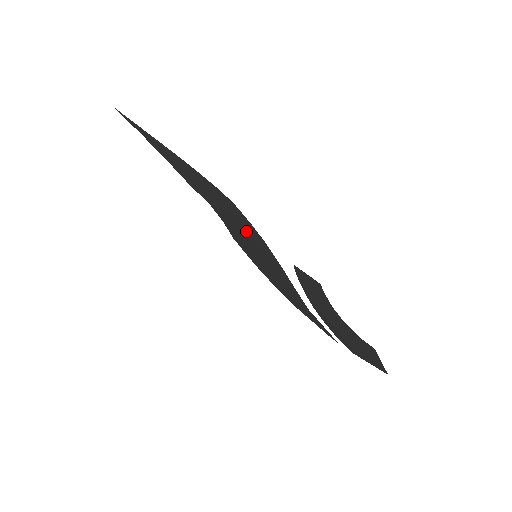
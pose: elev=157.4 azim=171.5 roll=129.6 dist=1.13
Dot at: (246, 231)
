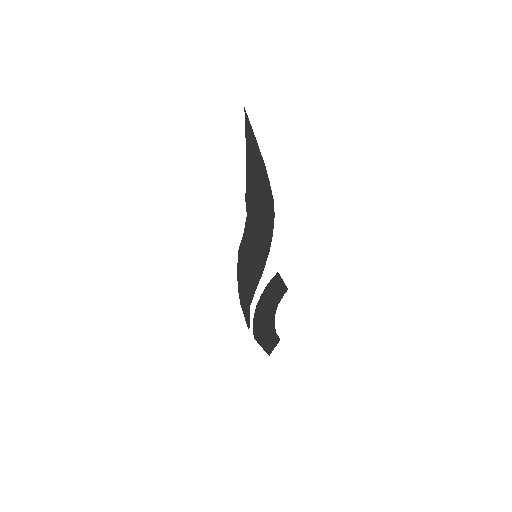
Dot at: (259, 242)
